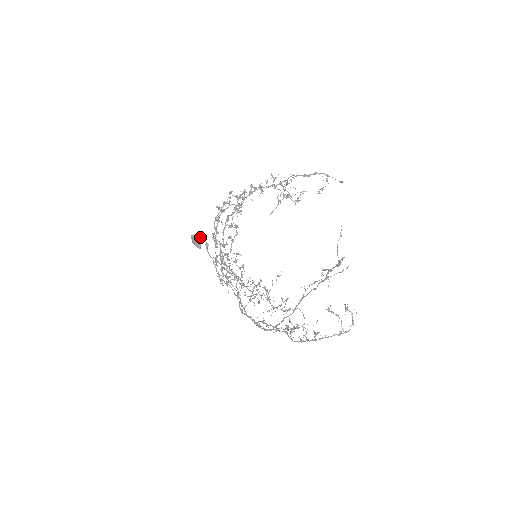
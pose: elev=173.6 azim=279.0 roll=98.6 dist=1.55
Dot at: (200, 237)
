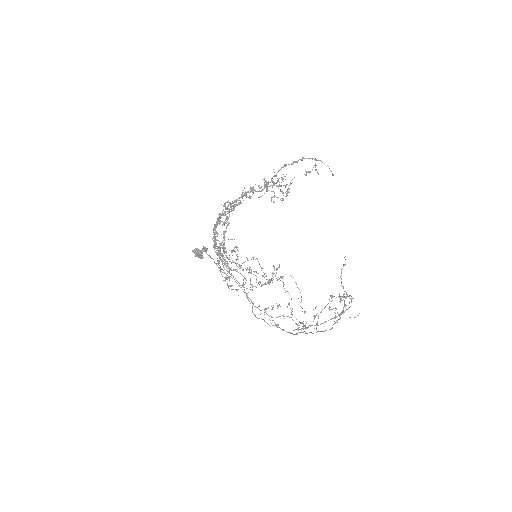
Dot at: (202, 251)
